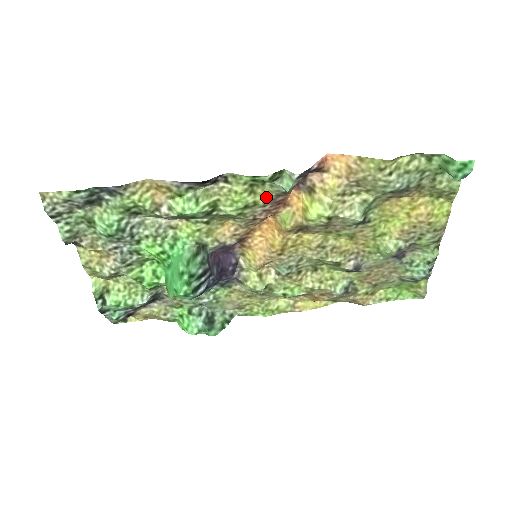
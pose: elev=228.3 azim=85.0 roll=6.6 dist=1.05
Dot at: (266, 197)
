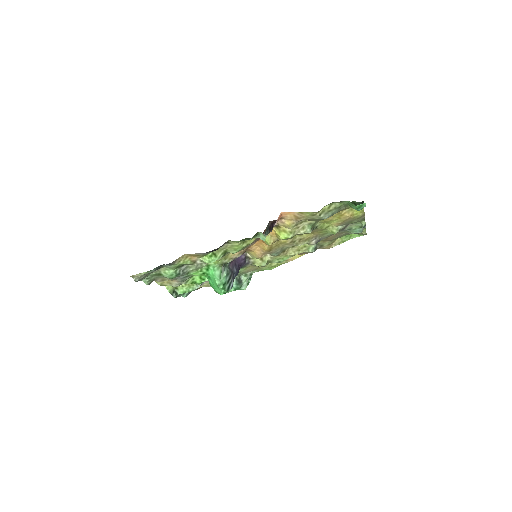
Dot at: (253, 240)
